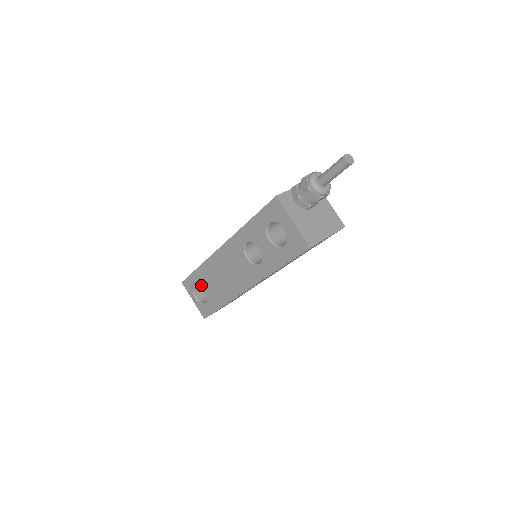
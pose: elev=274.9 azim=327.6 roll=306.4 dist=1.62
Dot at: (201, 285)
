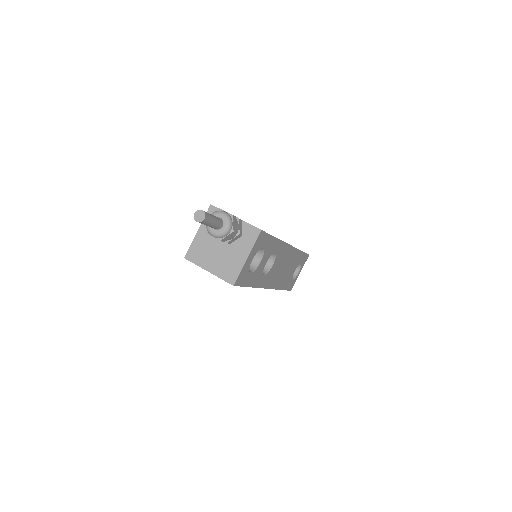
Dot at: occluded
